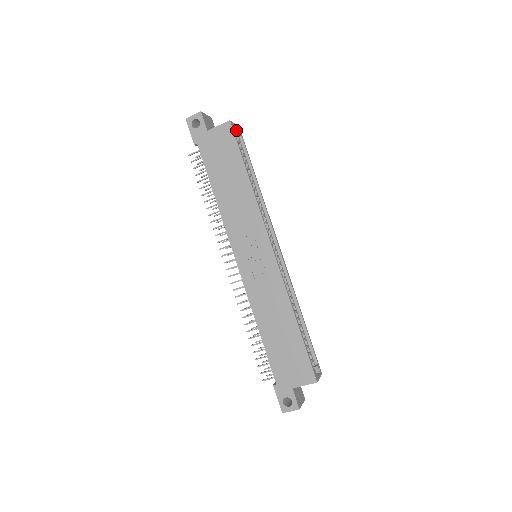
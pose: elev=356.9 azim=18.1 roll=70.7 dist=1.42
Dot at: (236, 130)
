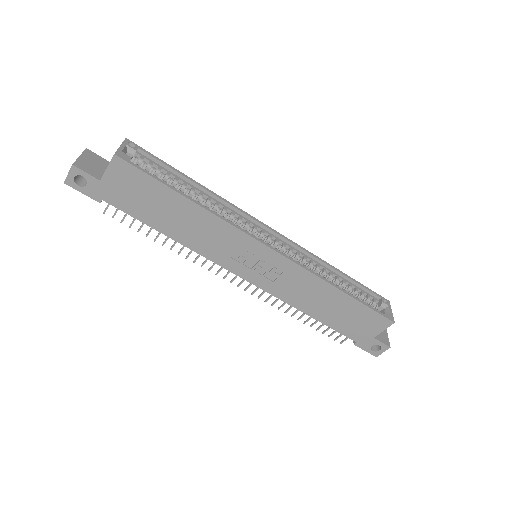
Dot at: (128, 150)
